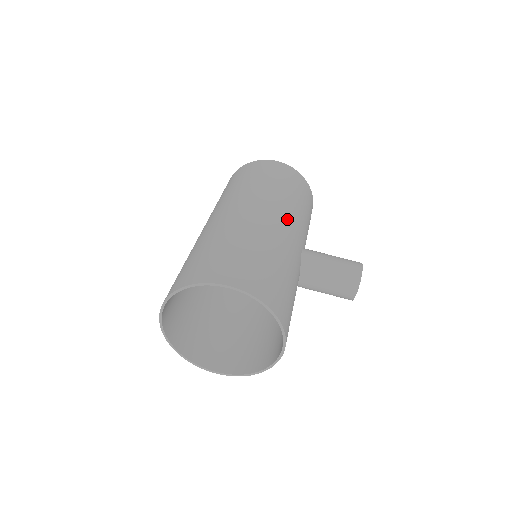
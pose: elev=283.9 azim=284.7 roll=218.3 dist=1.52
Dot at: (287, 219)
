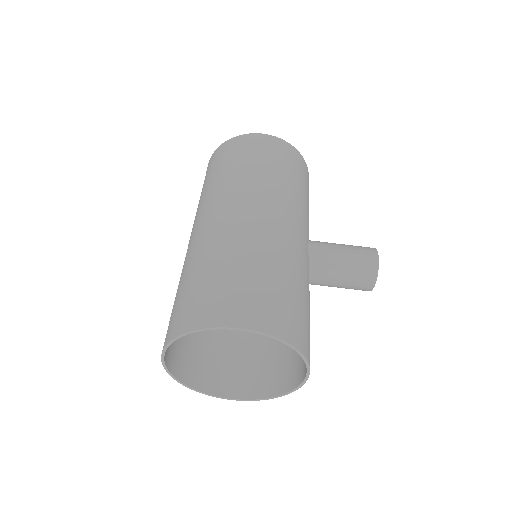
Dot at: (288, 213)
